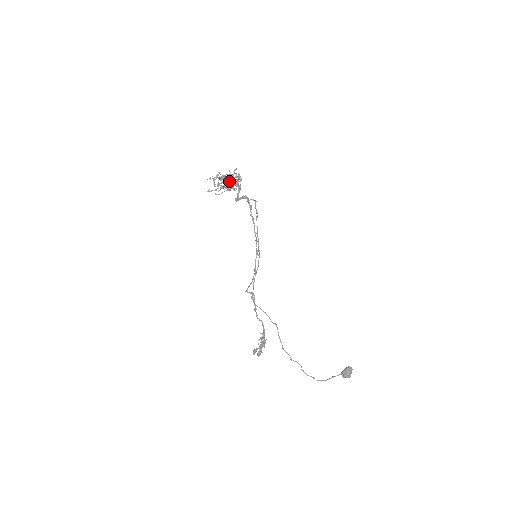
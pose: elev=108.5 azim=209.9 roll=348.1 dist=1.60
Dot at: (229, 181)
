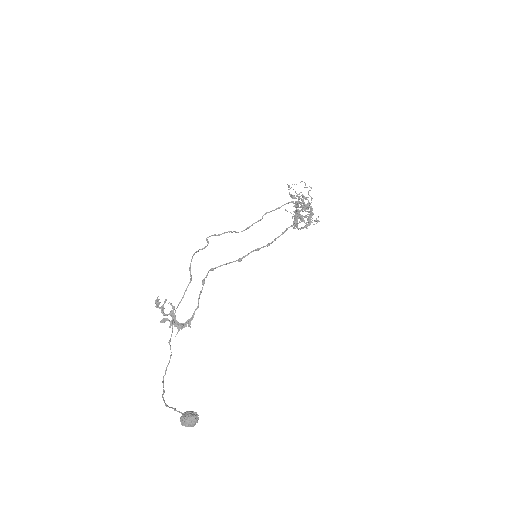
Dot at: occluded
